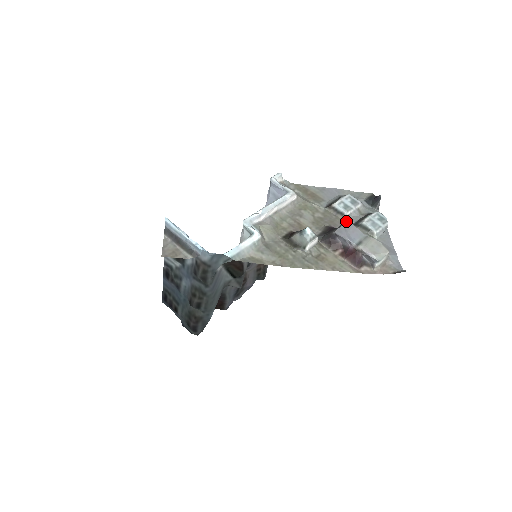
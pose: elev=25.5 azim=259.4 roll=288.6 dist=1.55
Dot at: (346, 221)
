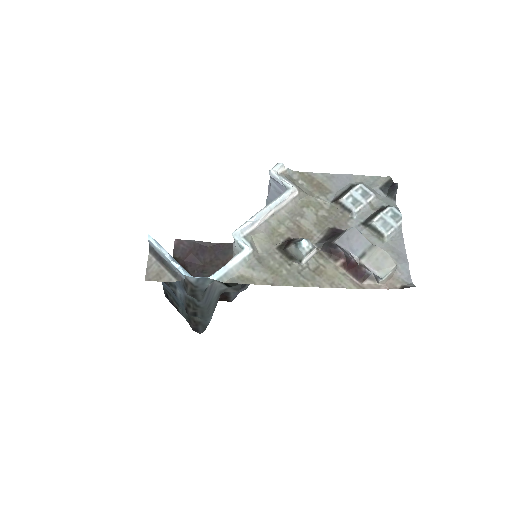
Dot at: (354, 220)
